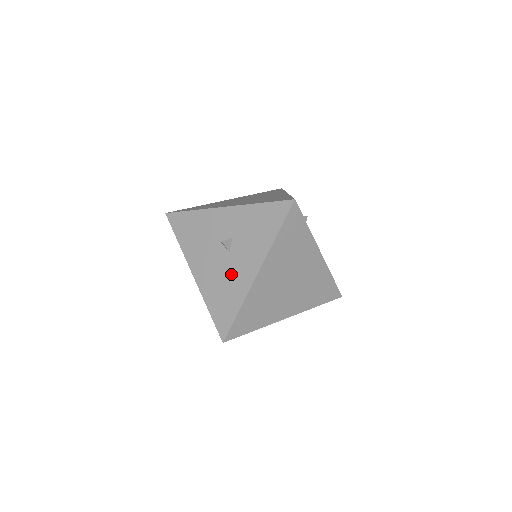
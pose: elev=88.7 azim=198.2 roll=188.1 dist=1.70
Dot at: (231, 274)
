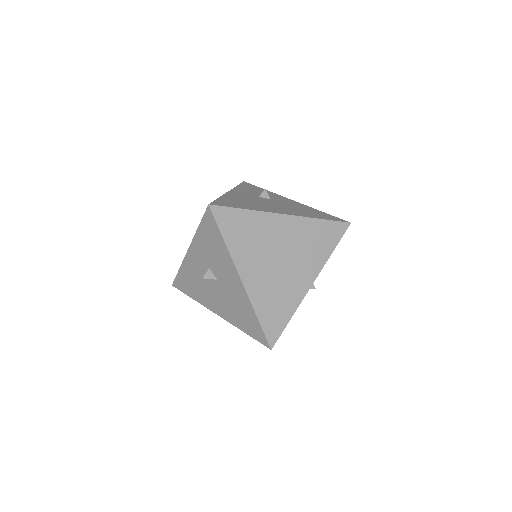
Dot at: (231, 295)
